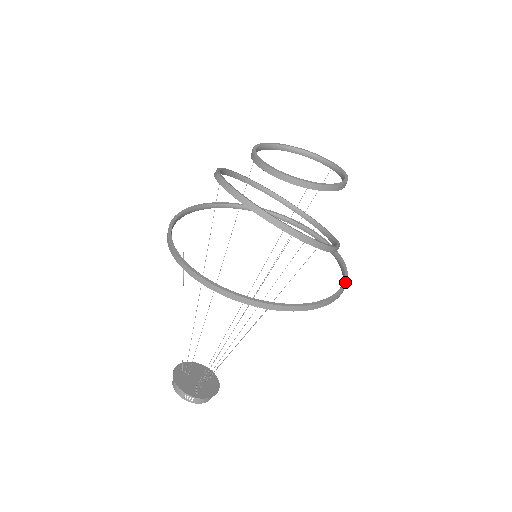
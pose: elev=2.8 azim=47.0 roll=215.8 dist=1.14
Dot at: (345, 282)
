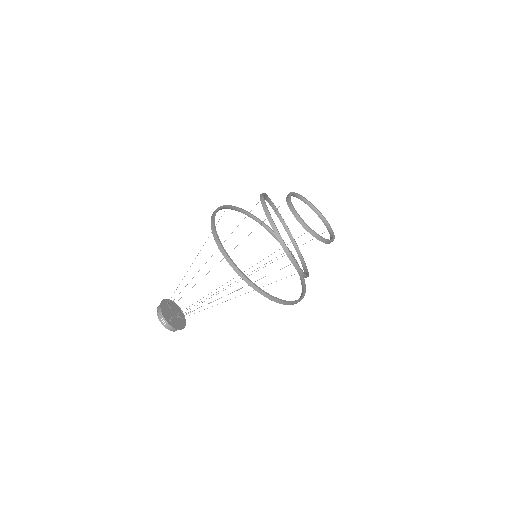
Dot at: (300, 300)
